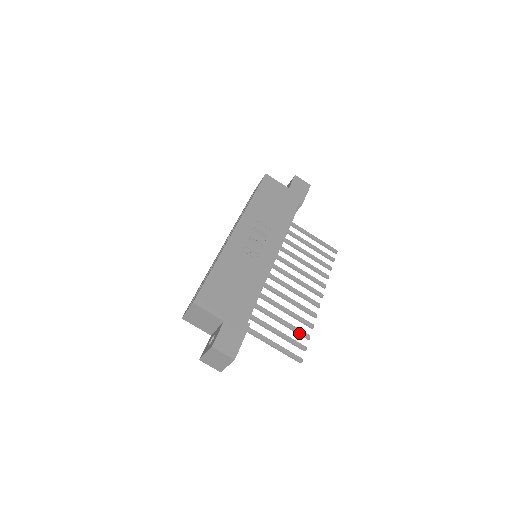
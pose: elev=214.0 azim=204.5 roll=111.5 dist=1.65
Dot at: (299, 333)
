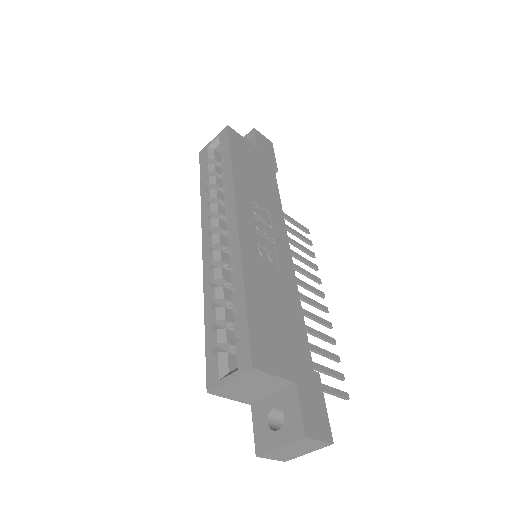
Dot at: (331, 357)
